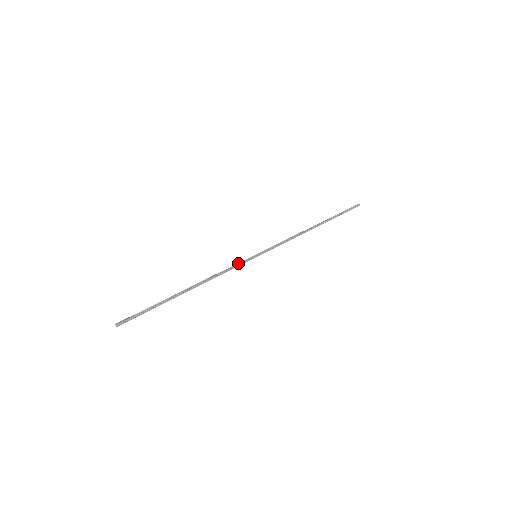
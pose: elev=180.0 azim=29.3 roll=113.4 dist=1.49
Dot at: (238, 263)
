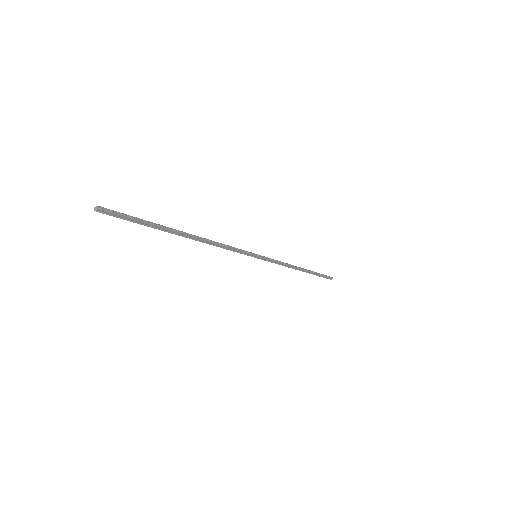
Dot at: (239, 250)
